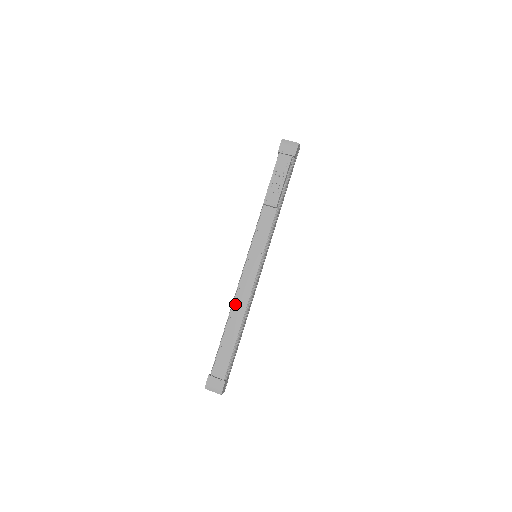
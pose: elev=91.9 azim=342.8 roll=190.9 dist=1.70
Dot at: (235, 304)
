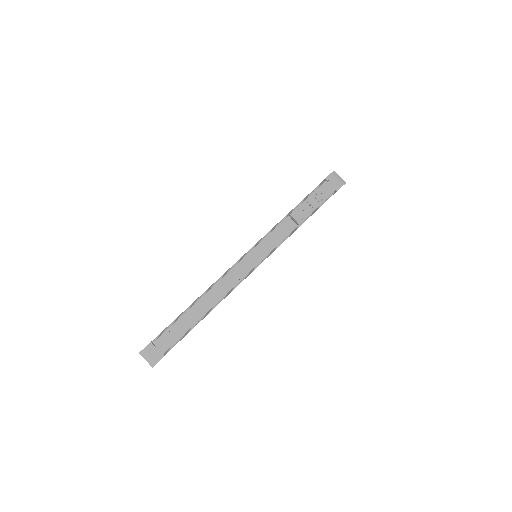
Dot at: (214, 288)
